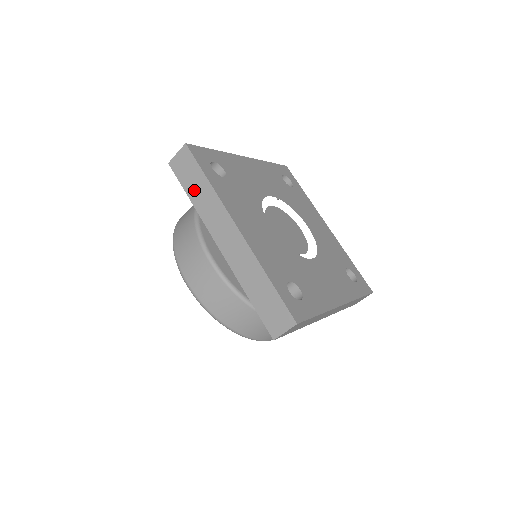
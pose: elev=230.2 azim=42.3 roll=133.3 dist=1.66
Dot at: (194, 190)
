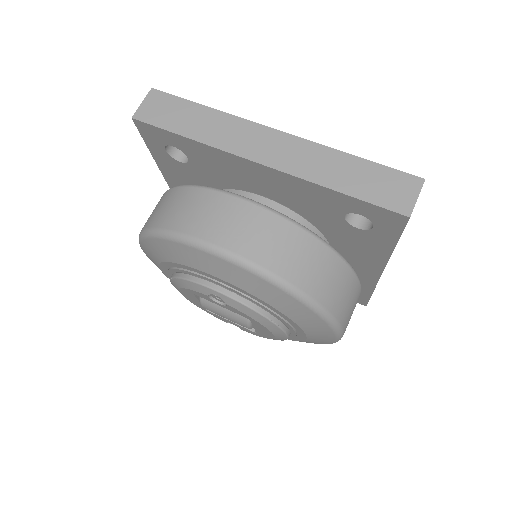
Dot at: occluded
